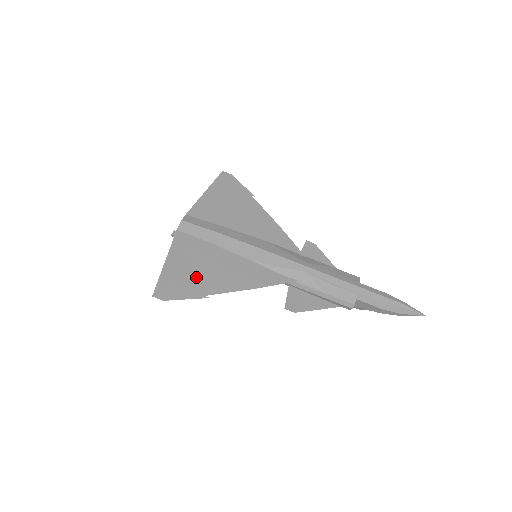
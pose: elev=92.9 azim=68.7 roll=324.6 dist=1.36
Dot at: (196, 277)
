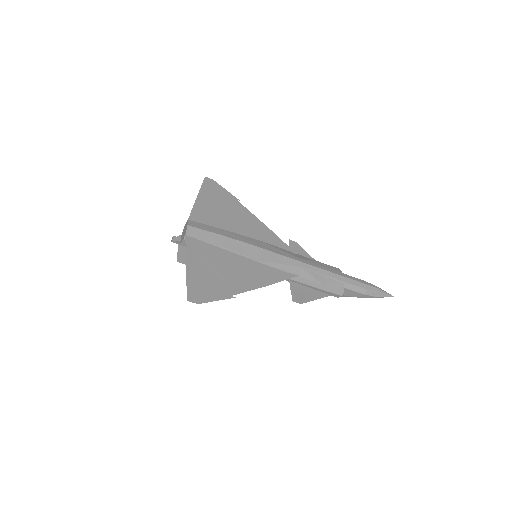
Dot at: (218, 279)
